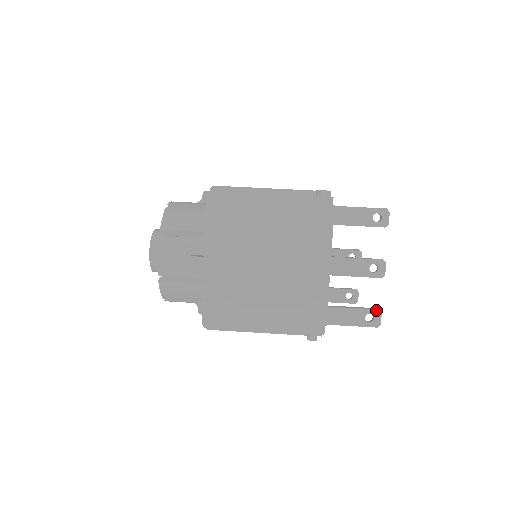
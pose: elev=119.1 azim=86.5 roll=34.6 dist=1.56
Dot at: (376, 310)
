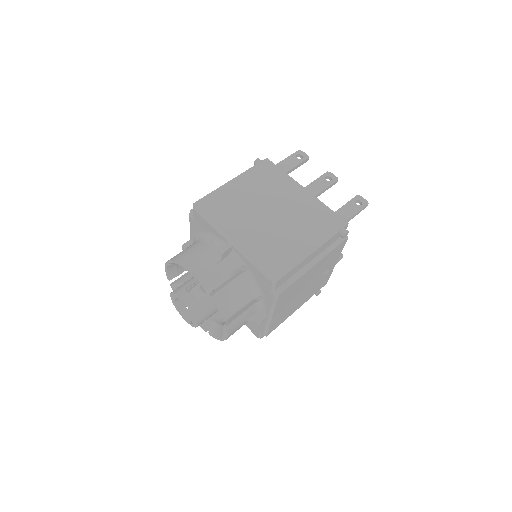
Dot at: (356, 196)
